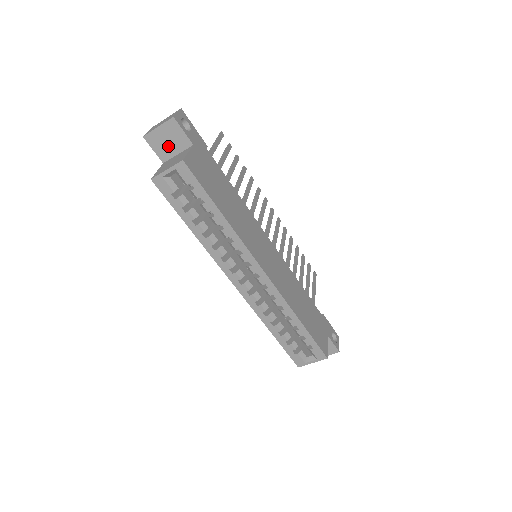
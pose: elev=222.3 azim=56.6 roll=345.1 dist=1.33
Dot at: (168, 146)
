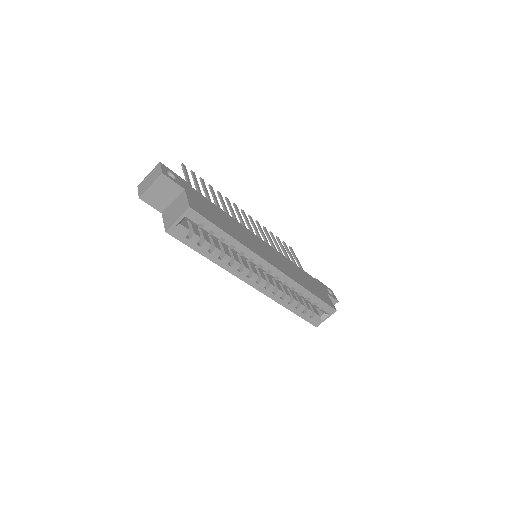
Dot at: (163, 198)
